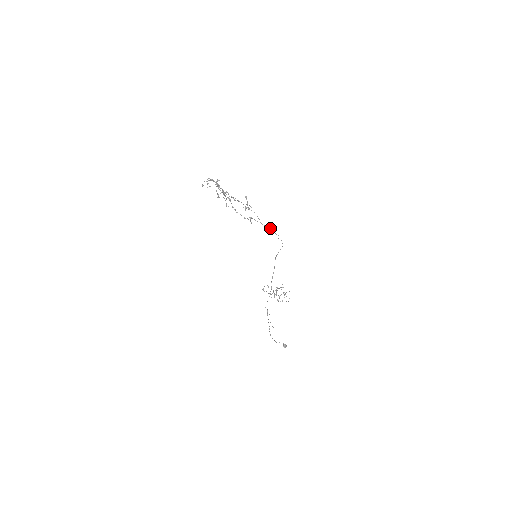
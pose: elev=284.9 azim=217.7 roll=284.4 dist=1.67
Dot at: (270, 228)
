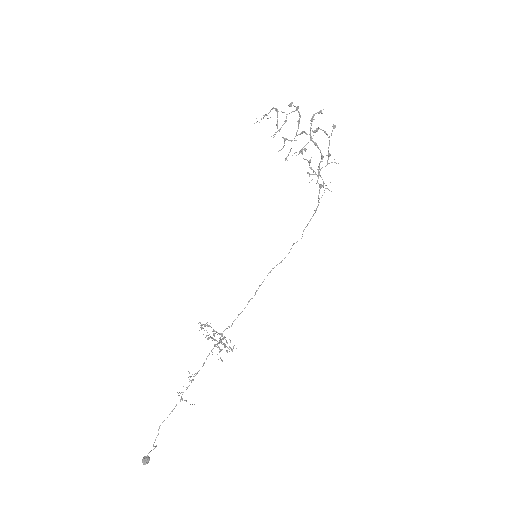
Dot at: (310, 219)
